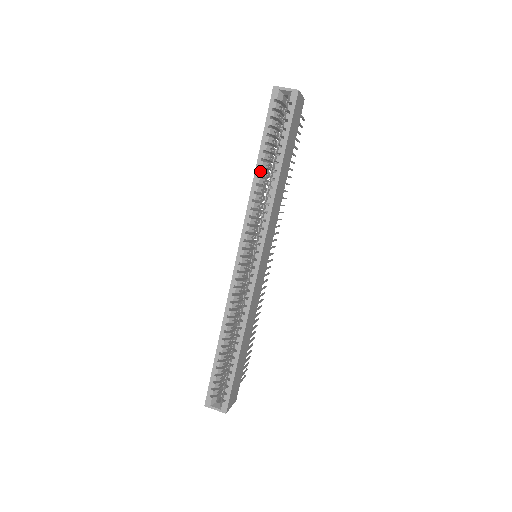
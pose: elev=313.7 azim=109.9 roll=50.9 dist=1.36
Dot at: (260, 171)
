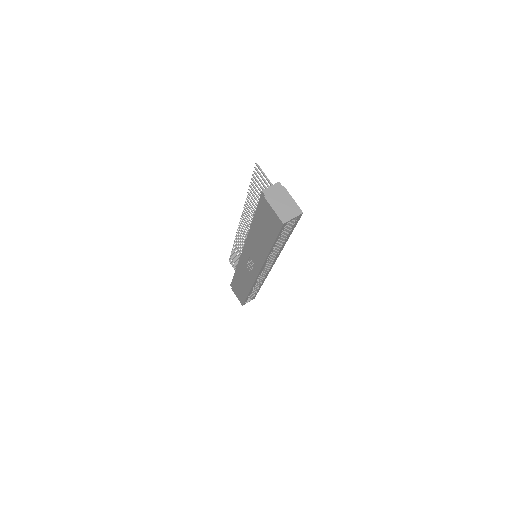
Dot at: occluded
